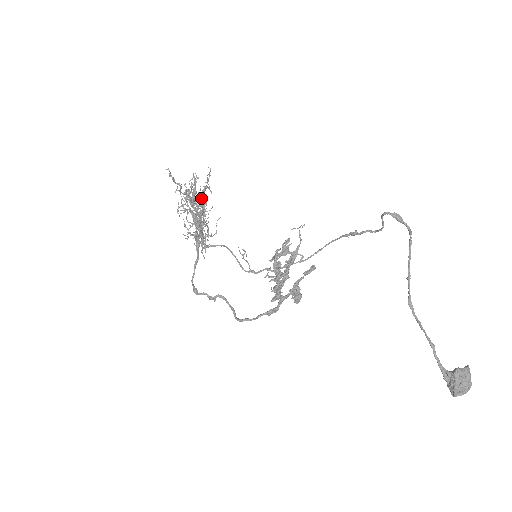
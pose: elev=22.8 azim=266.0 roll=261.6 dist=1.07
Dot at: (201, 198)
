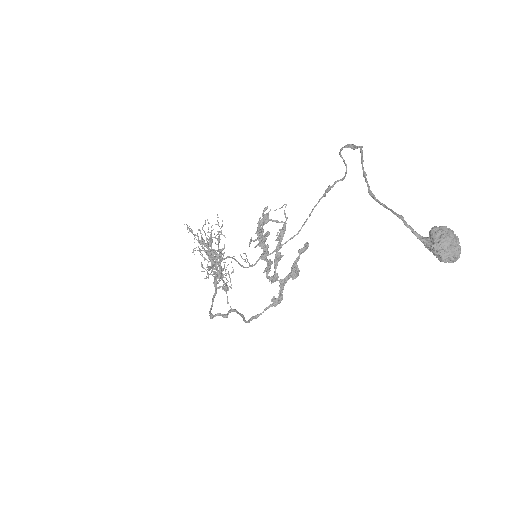
Dot at: occluded
